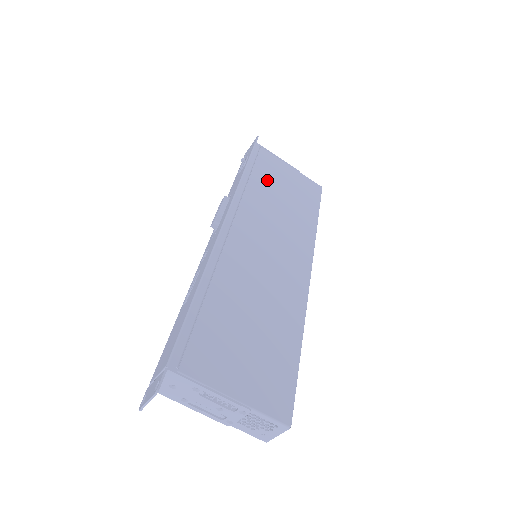
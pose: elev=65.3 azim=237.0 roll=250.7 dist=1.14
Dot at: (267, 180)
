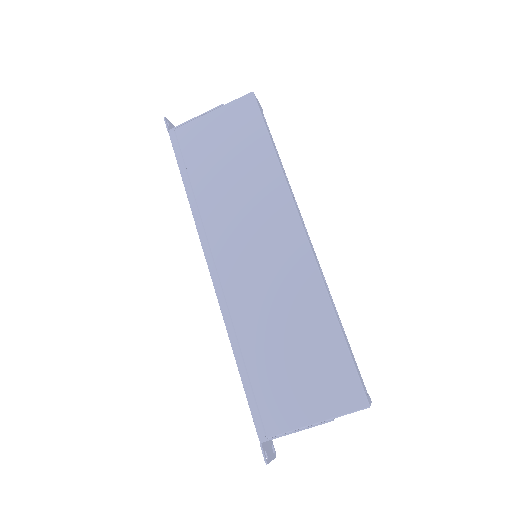
Dot at: (205, 167)
